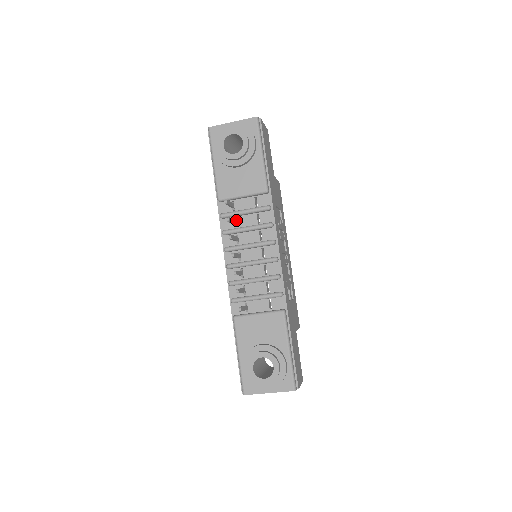
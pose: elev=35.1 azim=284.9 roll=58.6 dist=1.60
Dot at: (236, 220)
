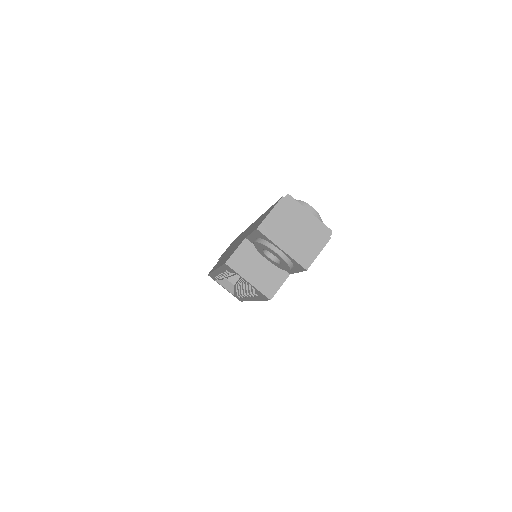
Dot at: occluded
